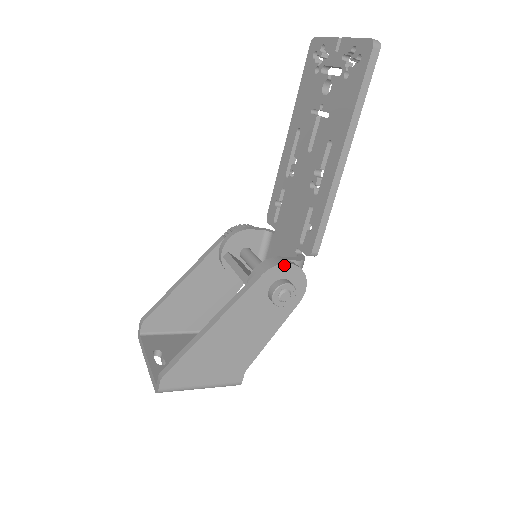
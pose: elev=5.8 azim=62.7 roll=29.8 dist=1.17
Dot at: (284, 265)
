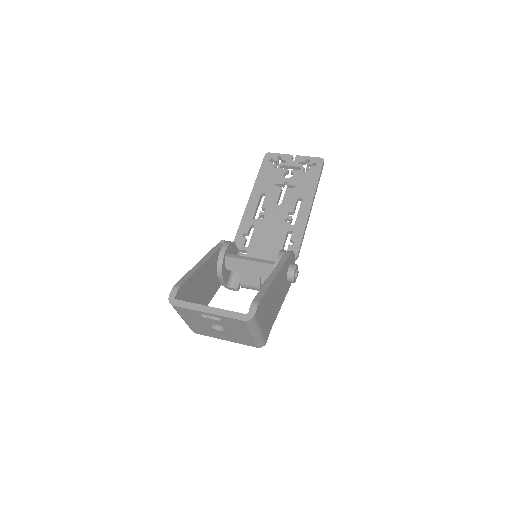
Dot at: (294, 254)
